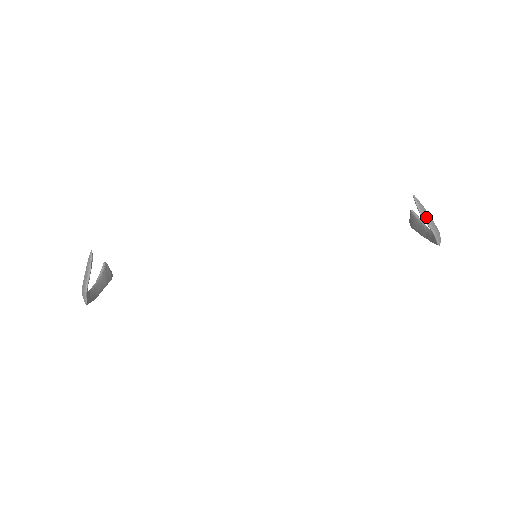
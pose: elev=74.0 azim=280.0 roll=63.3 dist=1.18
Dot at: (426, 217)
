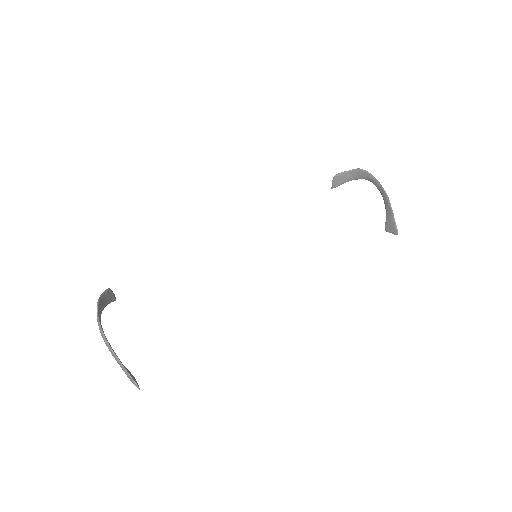
Dot at: (340, 175)
